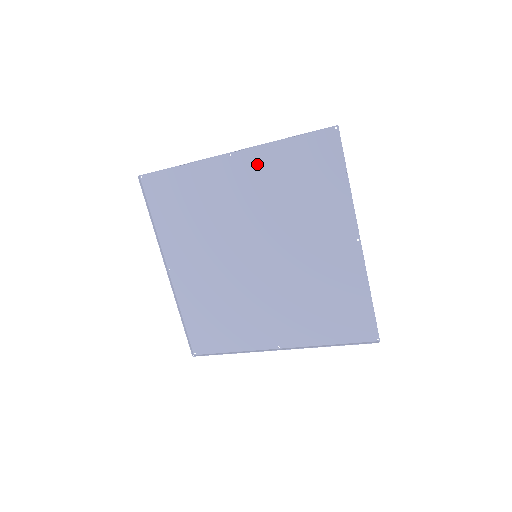
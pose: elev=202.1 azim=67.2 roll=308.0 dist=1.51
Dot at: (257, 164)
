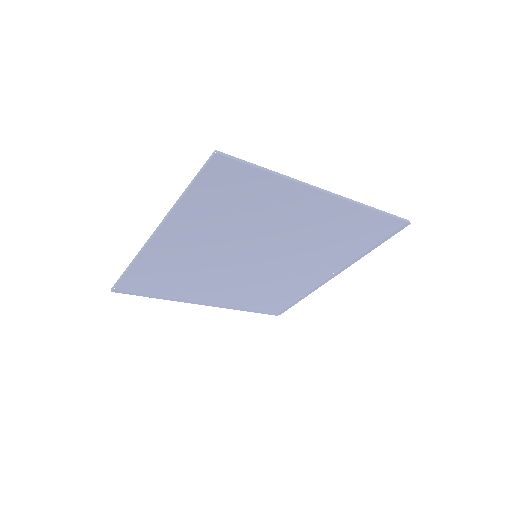
Dot at: (336, 210)
